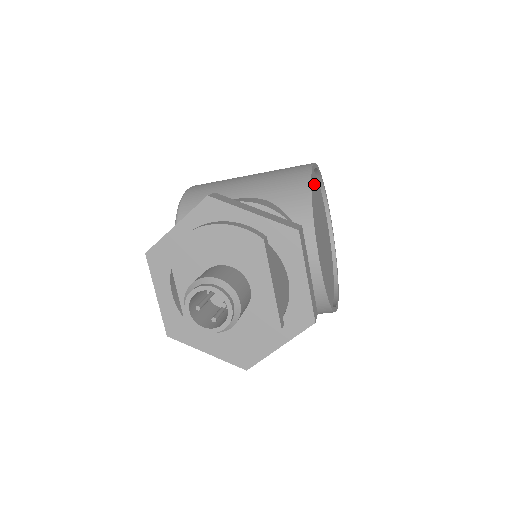
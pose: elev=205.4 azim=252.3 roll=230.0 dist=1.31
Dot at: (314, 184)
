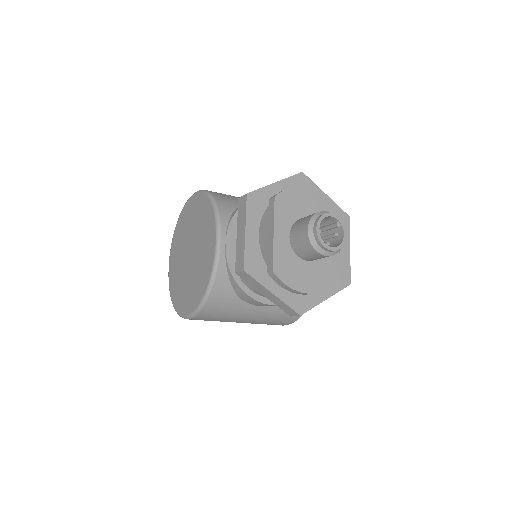
Dot at: occluded
